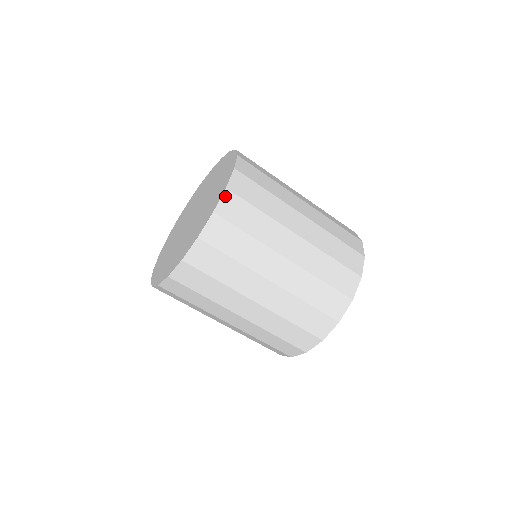
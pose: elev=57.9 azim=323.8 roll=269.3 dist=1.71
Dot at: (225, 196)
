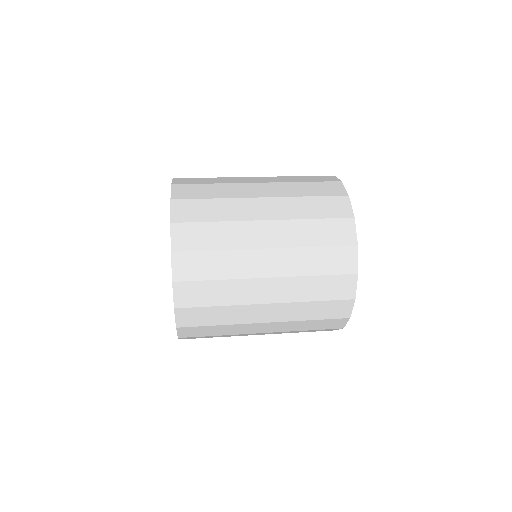
Dot at: (174, 260)
